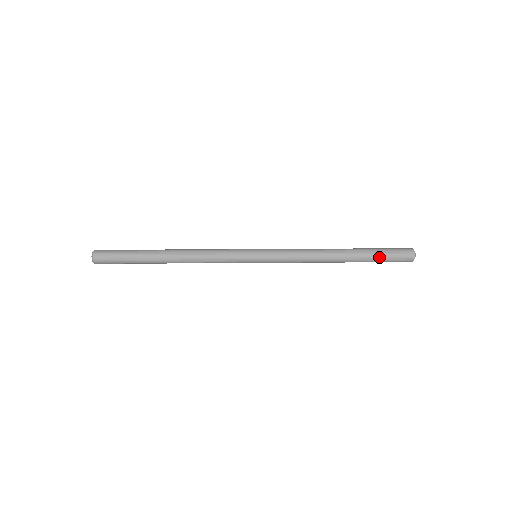
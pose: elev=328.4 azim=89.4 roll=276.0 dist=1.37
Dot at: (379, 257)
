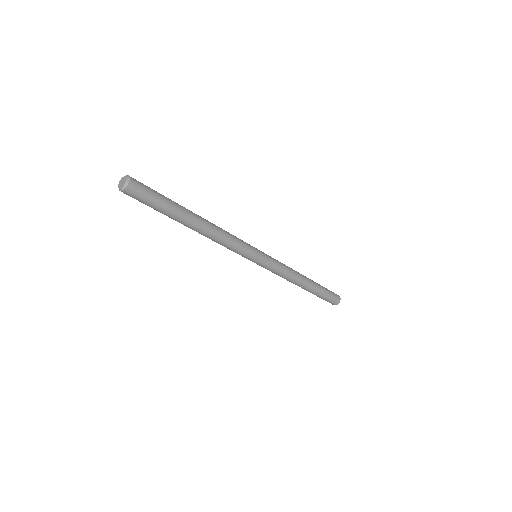
Dot at: (325, 288)
